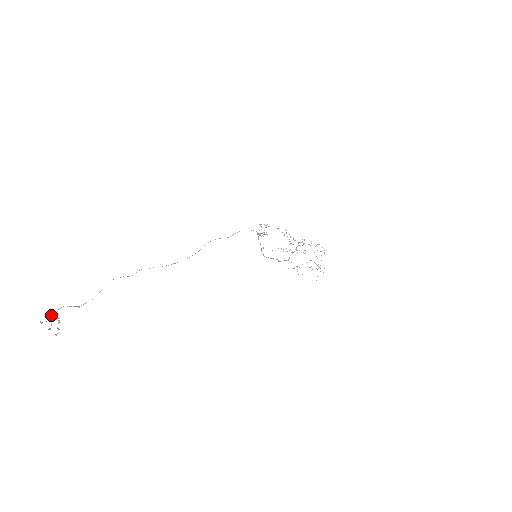
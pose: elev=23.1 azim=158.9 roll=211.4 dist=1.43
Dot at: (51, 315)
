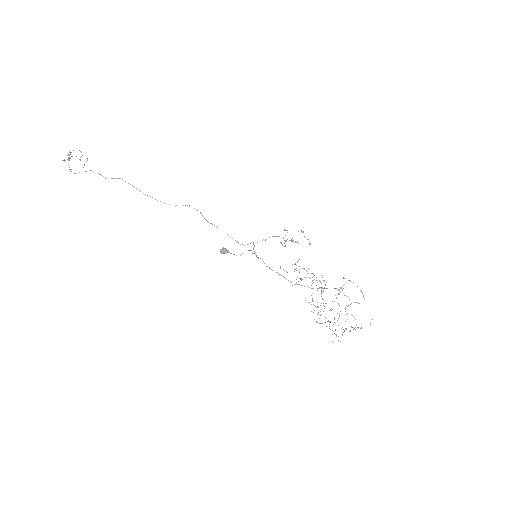
Dot at: occluded
